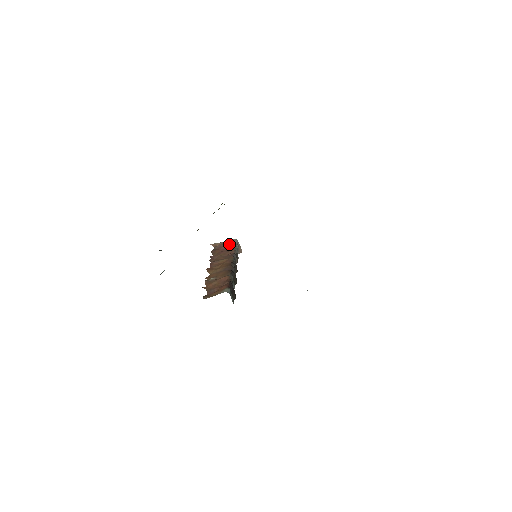
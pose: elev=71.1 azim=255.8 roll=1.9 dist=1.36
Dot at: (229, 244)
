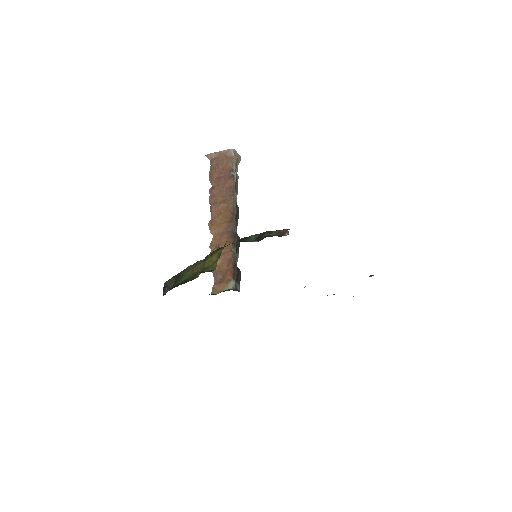
Dot at: (226, 161)
